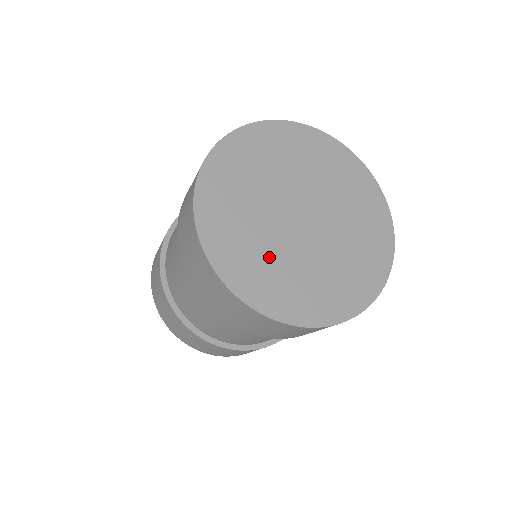
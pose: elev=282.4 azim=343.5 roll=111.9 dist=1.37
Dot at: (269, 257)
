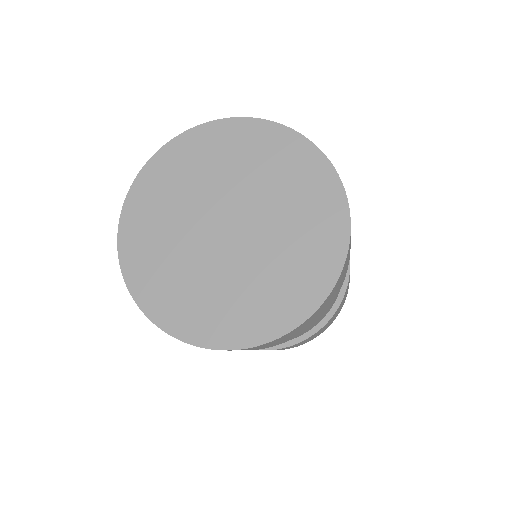
Dot at: (224, 292)
